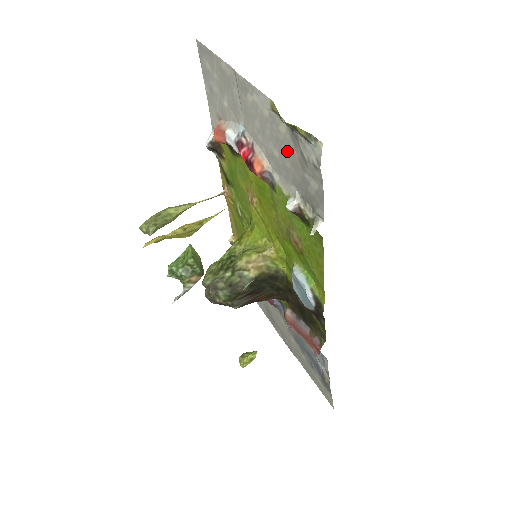
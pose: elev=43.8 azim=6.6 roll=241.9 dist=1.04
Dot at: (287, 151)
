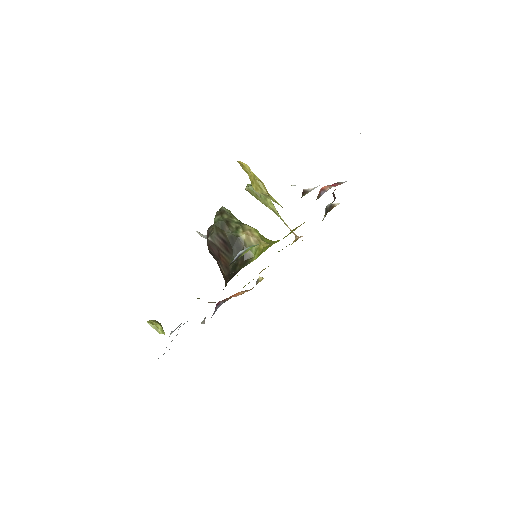
Dot at: occluded
